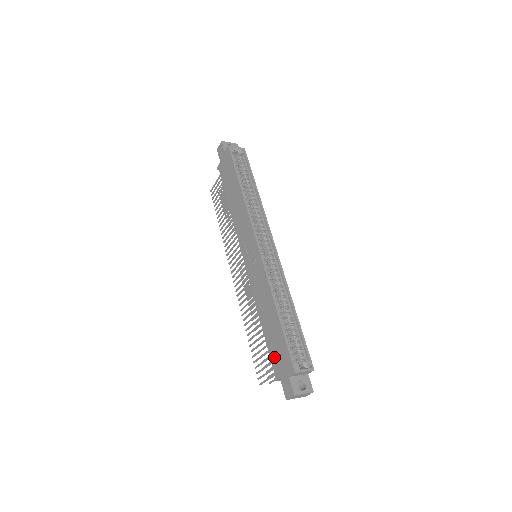
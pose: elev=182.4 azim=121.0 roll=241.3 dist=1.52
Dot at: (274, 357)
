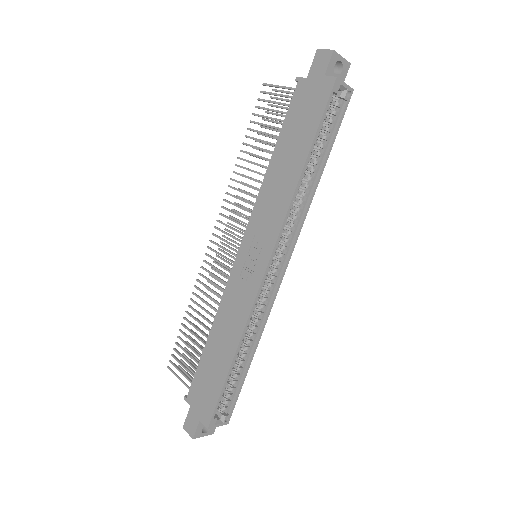
Dot at: (198, 384)
